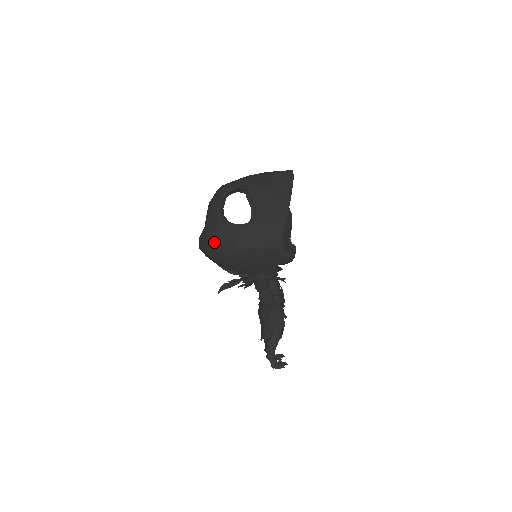
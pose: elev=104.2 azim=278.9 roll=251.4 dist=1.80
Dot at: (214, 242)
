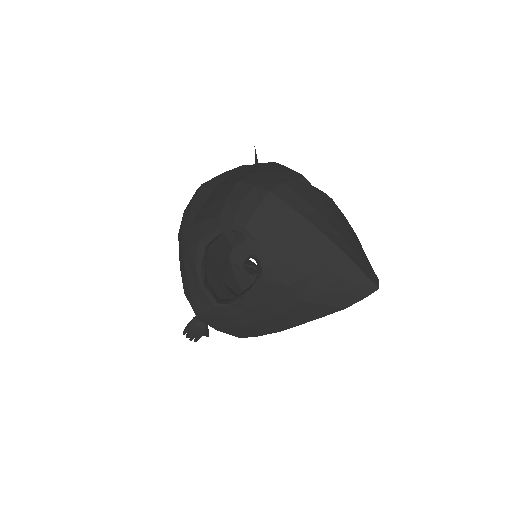
Dot at: (179, 249)
